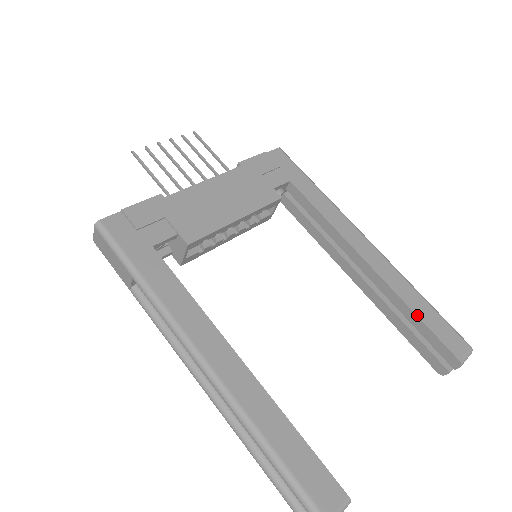
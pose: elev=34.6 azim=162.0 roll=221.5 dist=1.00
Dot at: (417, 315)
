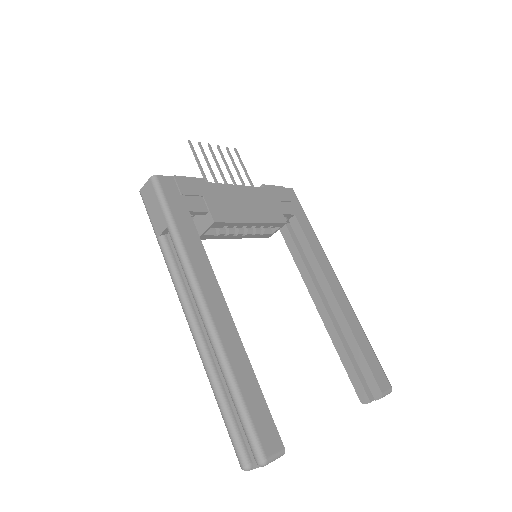
Dot at: (360, 348)
